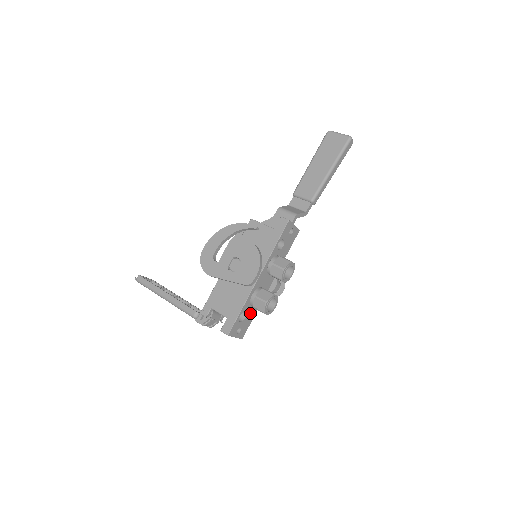
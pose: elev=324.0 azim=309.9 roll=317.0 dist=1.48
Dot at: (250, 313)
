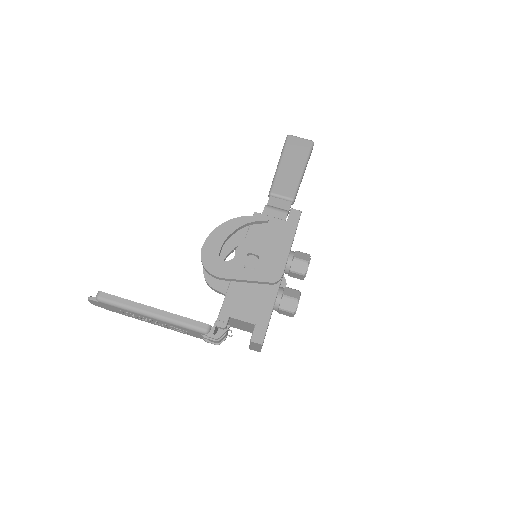
Dot at: (270, 318)
